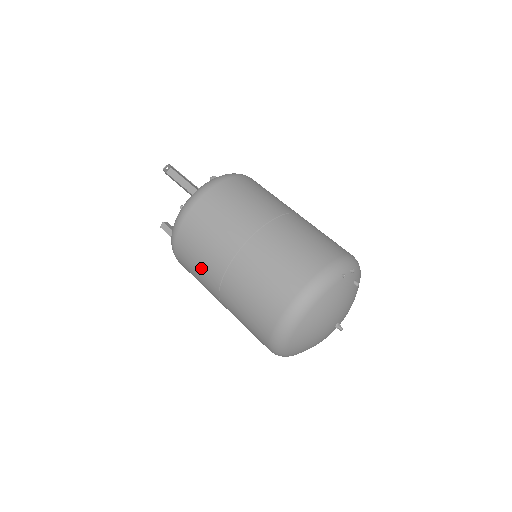
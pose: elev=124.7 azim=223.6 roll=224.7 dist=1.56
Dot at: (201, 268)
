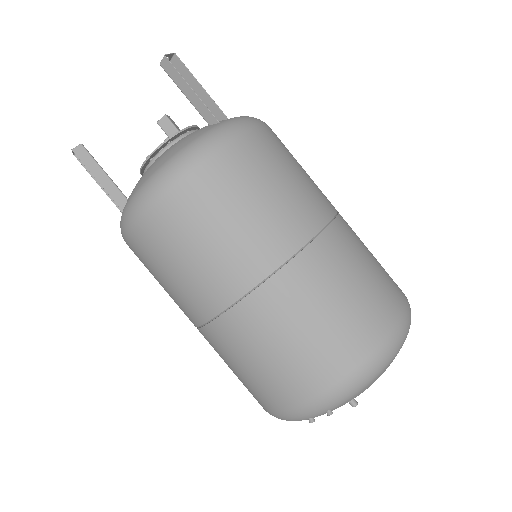
Dot at: occluded
